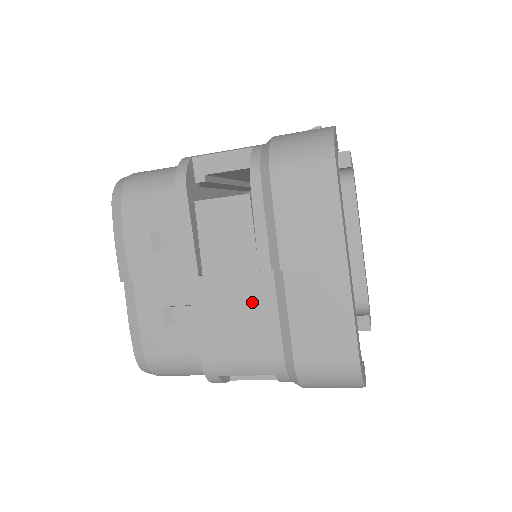
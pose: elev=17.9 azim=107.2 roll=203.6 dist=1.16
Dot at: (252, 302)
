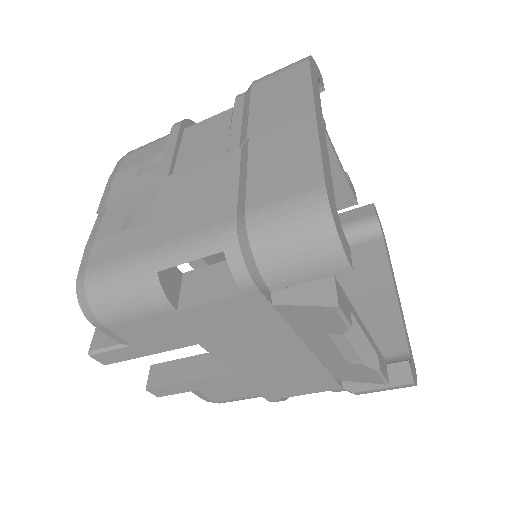
Dot at: (214, 179)
